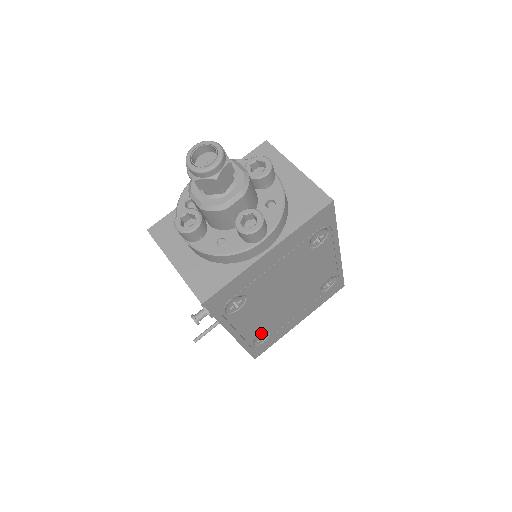
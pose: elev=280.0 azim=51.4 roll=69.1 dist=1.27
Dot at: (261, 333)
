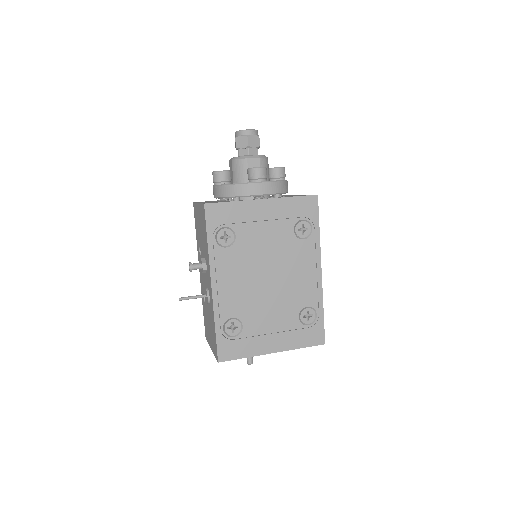
Dot at: (234, 317)
